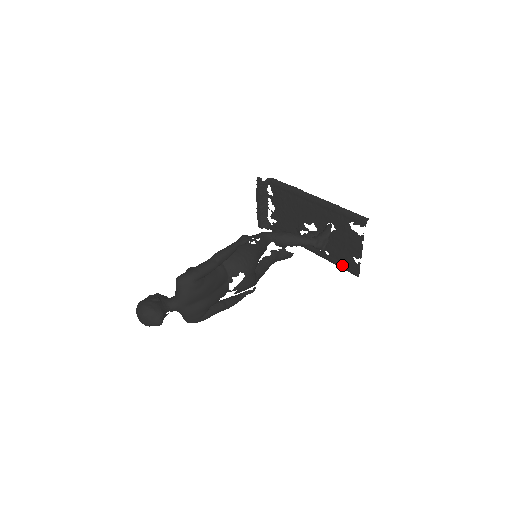
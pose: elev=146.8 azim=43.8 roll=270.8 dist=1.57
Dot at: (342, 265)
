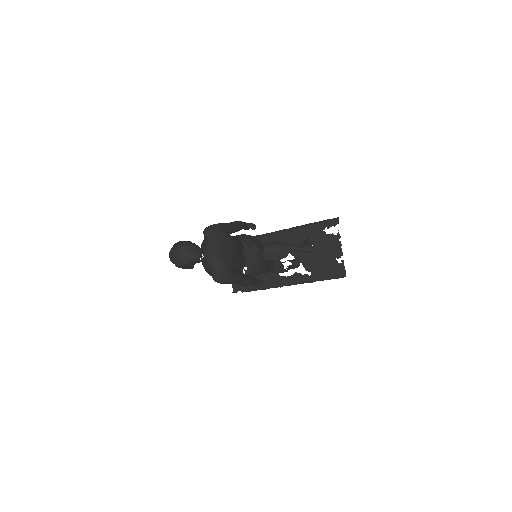
Dot at: (327, 275)
